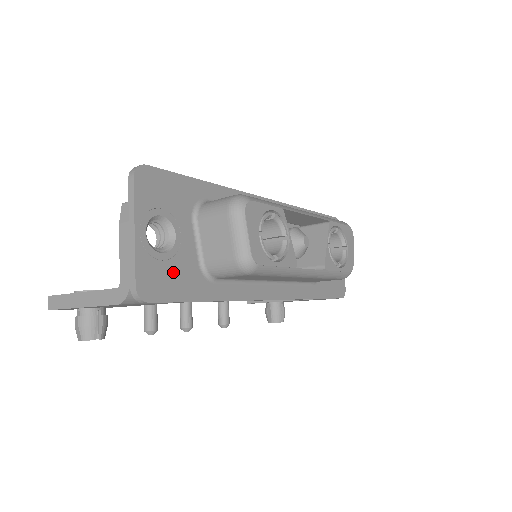
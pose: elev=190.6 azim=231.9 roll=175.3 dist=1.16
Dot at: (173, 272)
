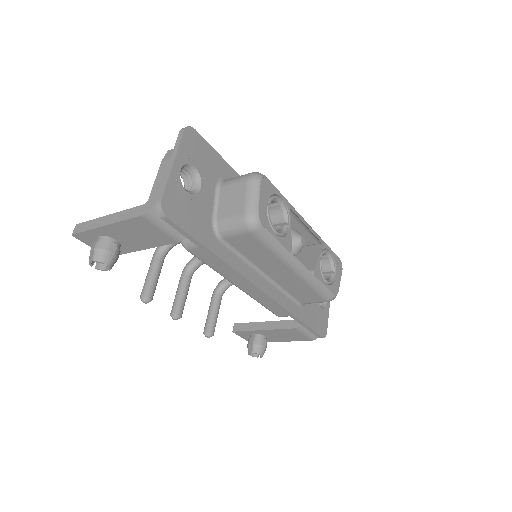
Dot at: (191, 210)
